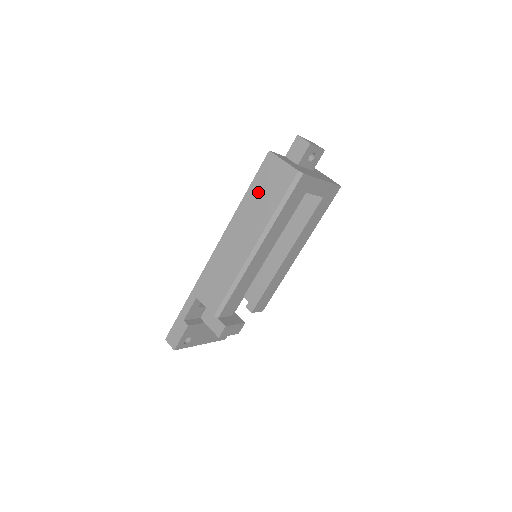
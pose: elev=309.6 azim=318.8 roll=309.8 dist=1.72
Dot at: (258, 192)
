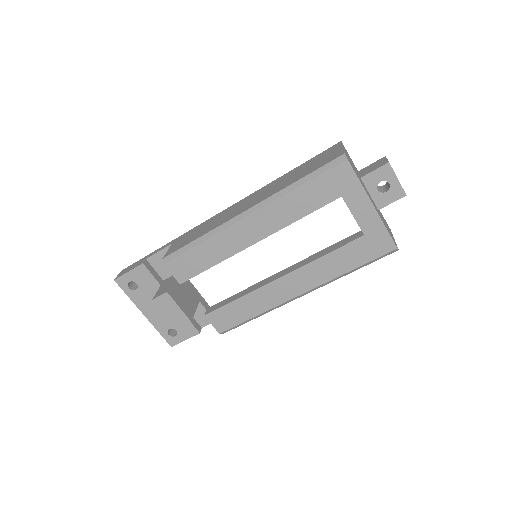
Dot at: (299, 170)
